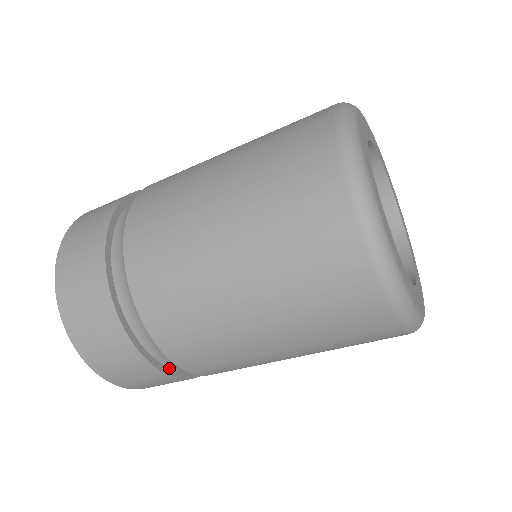
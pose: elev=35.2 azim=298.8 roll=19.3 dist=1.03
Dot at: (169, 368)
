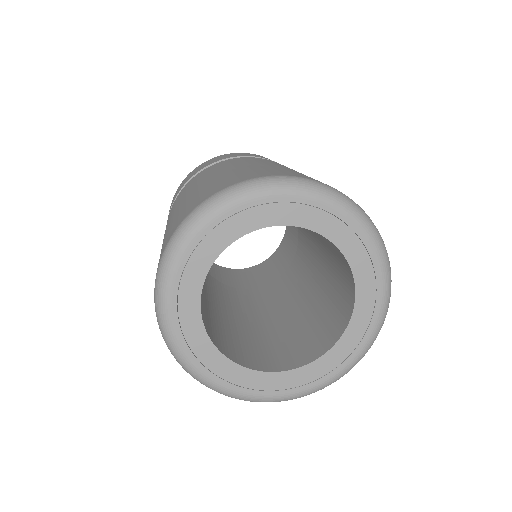
Dot at: occluded
